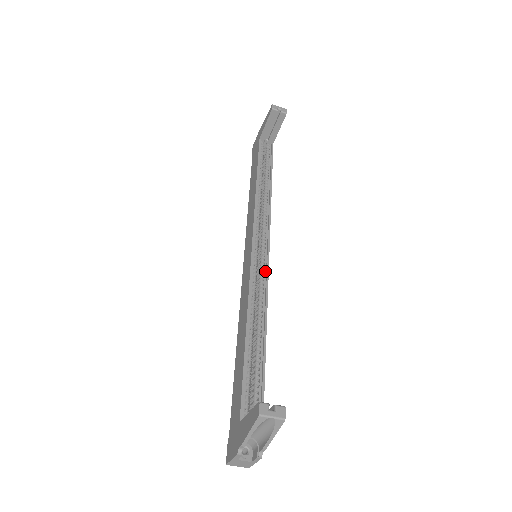
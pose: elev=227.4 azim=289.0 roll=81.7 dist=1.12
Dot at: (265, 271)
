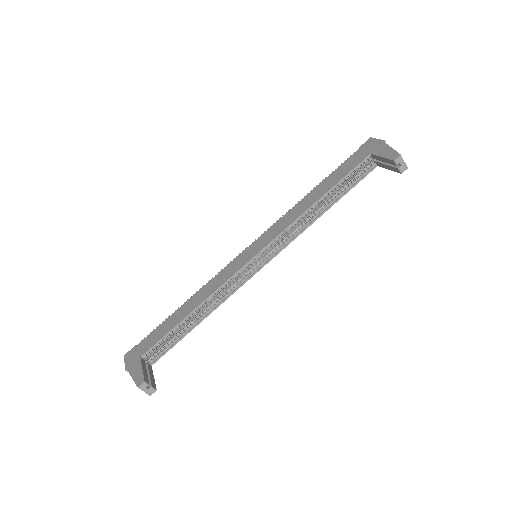
Dot at: (245, 279)
